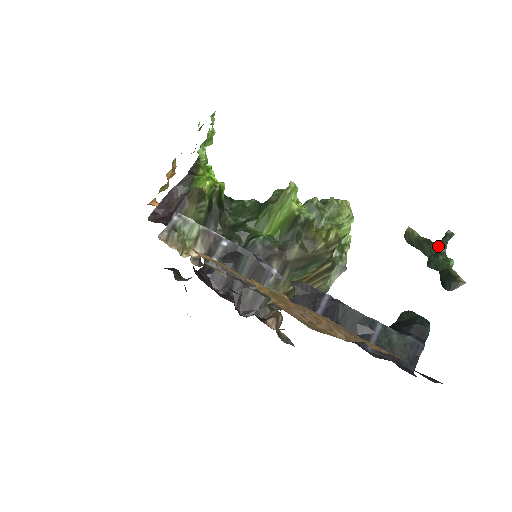
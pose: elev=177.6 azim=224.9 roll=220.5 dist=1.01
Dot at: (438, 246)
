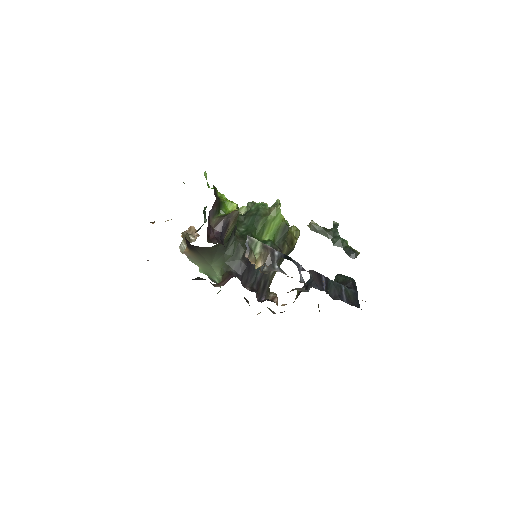
Dot at: (335, 232)
